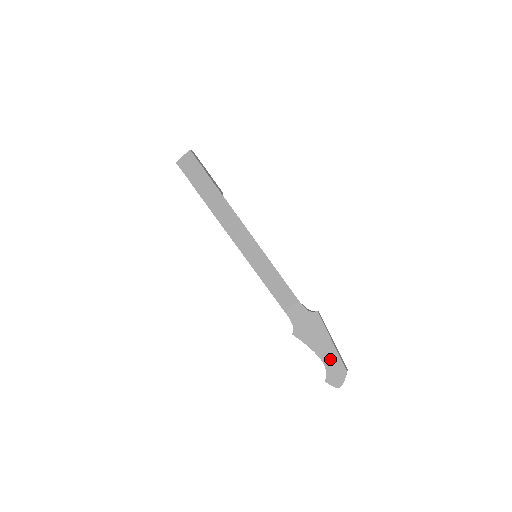
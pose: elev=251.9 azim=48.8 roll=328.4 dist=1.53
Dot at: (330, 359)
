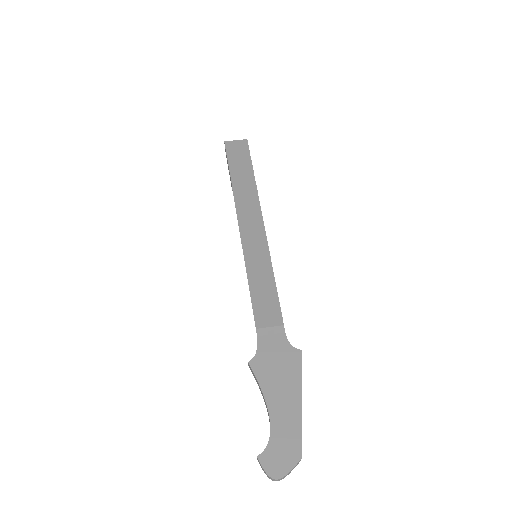
Dot at: (284, 426)
